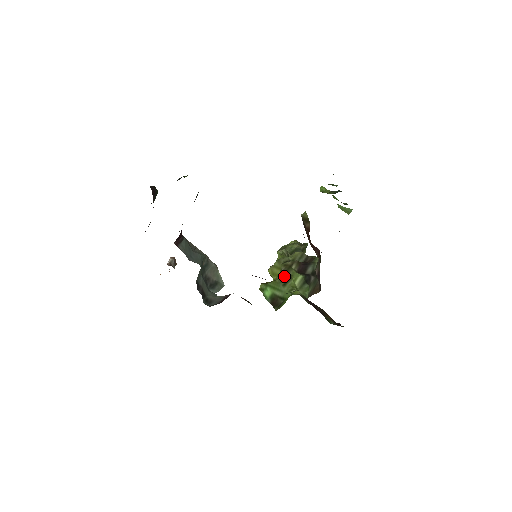
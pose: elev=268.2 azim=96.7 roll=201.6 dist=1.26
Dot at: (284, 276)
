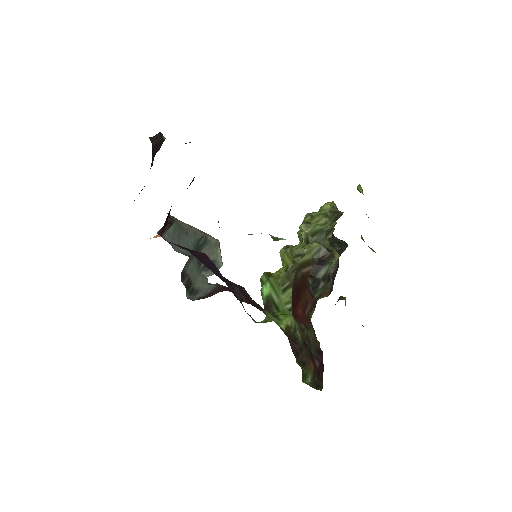
Dot at: (288, 278)
